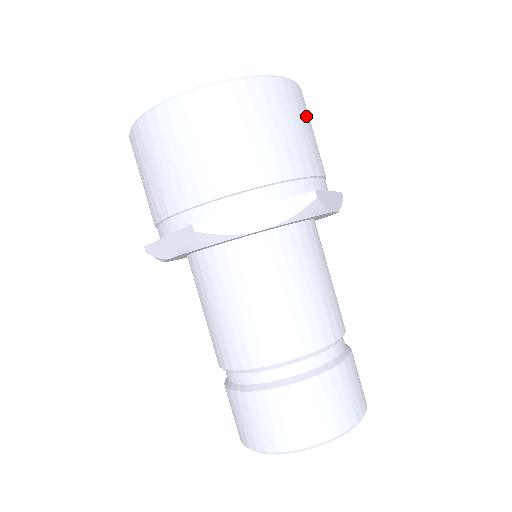
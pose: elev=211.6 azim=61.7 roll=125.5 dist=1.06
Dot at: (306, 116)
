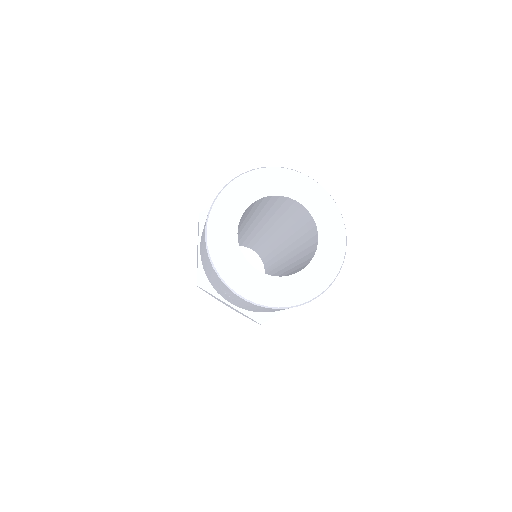
Dot at: occluded
